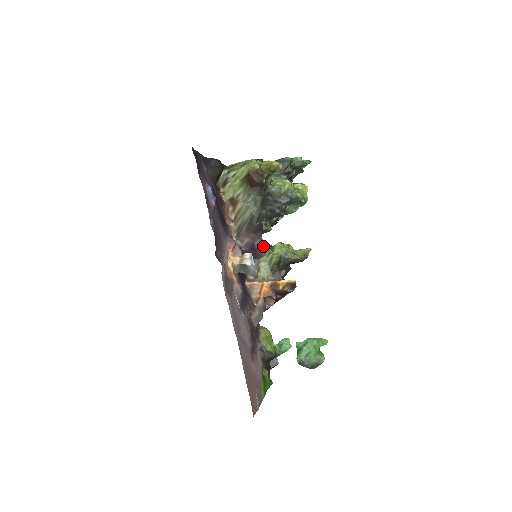
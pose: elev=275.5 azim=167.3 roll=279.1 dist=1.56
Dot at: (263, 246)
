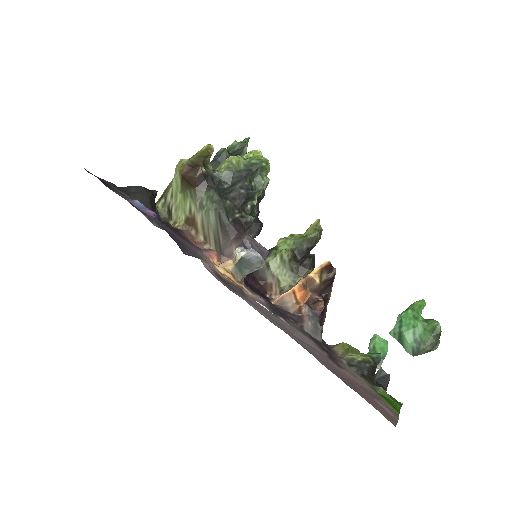
Dot at: (258, 244)
